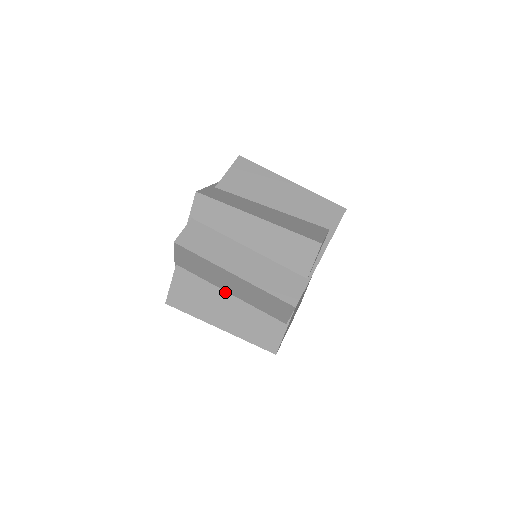
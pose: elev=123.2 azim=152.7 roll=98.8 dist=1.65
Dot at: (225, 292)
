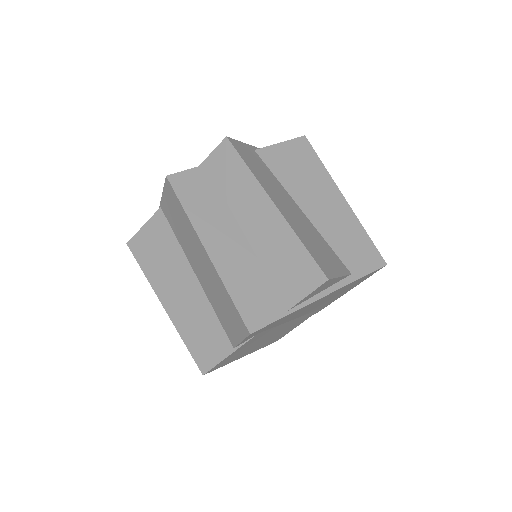
Dot at: (192, 269)
